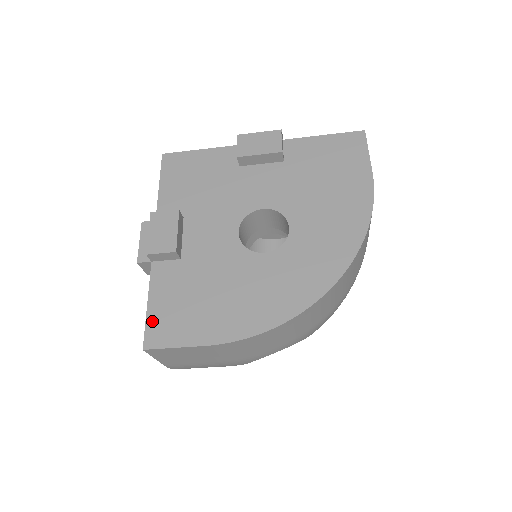
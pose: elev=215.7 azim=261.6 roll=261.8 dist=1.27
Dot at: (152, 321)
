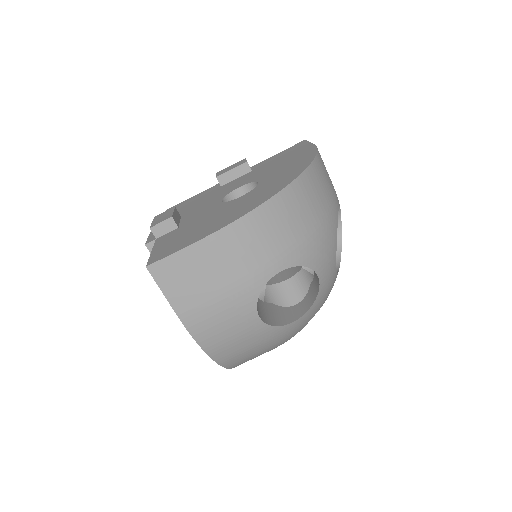
Dot at: (154, 255)
